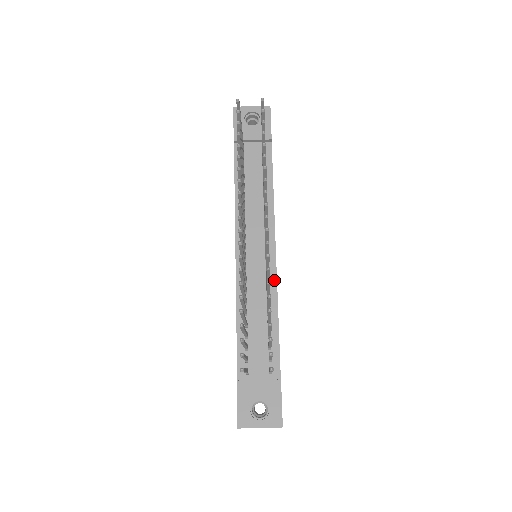
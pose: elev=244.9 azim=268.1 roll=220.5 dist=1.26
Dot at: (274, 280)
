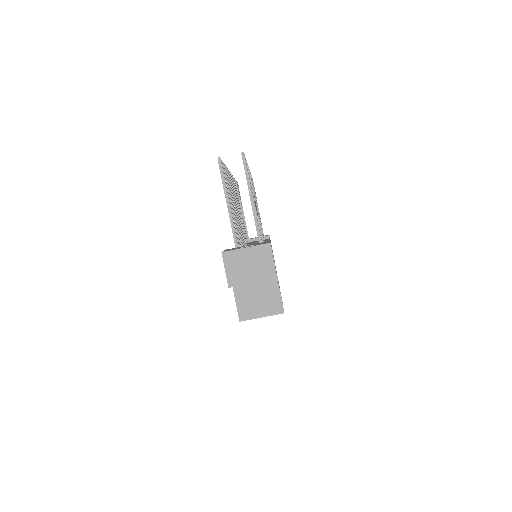
Dot at: occluded
